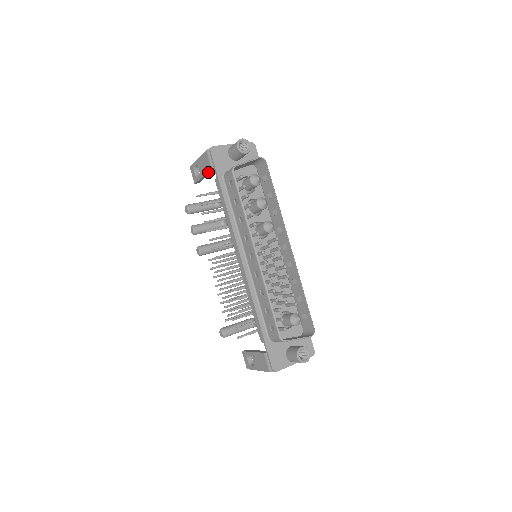
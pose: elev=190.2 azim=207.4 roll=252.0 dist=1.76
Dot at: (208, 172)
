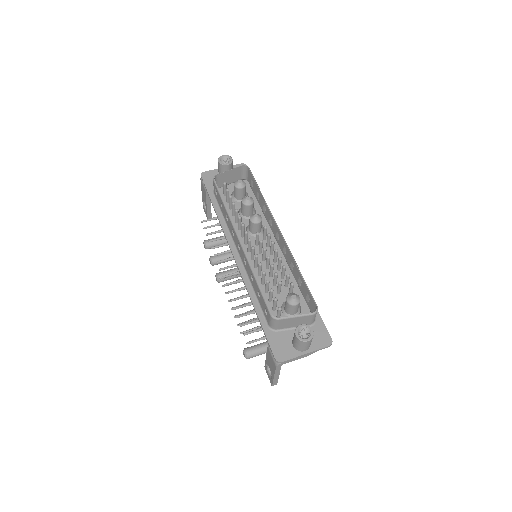
Dot at: (207, 197)
